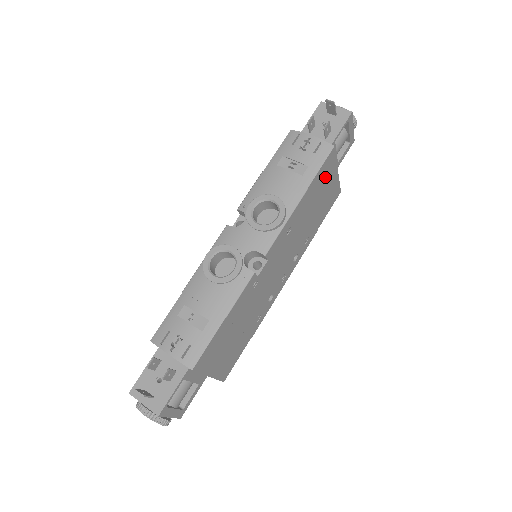
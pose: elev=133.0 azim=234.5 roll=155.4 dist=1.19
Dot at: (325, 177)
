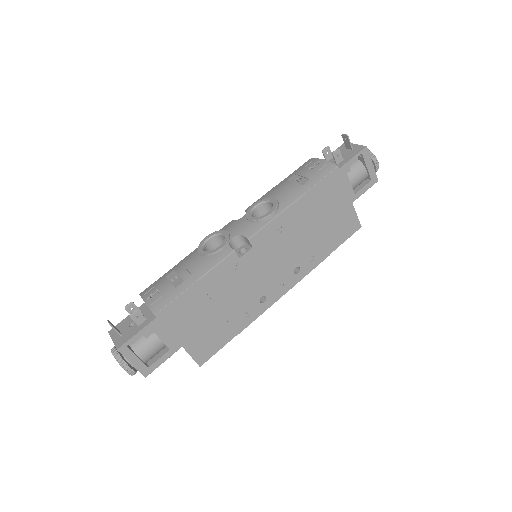
Dot at: (330, 195)
